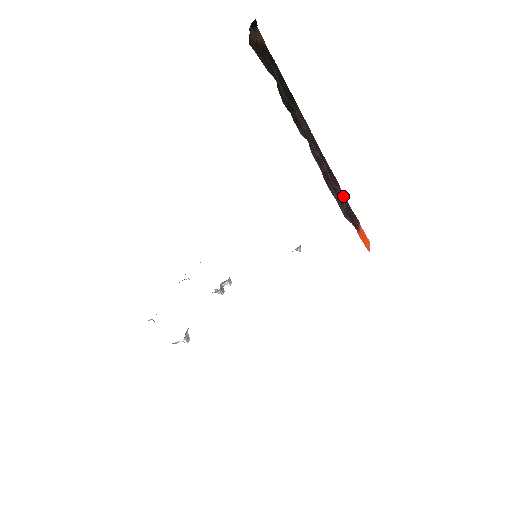
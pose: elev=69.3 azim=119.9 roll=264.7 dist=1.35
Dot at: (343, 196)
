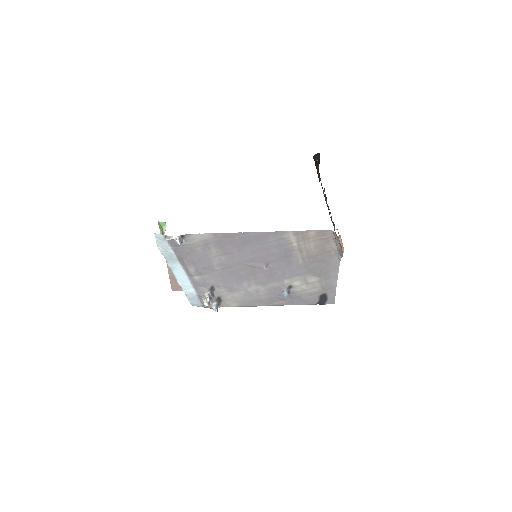
Dot at: occluded
